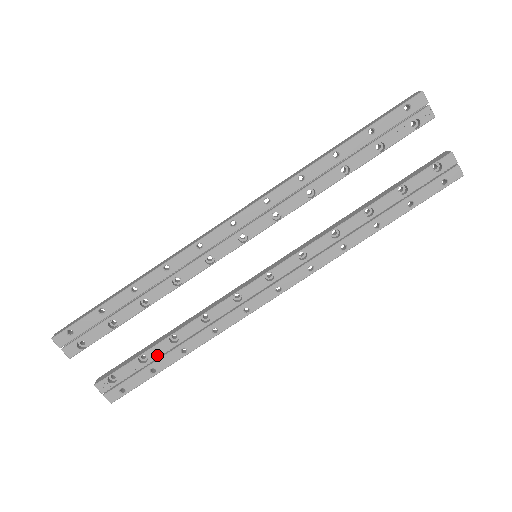
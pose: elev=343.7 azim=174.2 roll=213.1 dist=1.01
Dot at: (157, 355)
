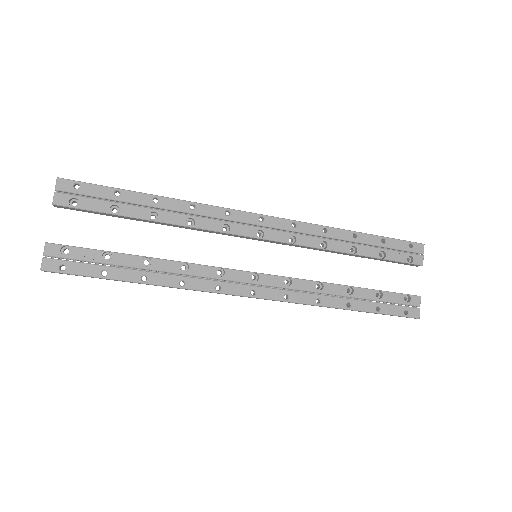
Dot at: (121, 263)
